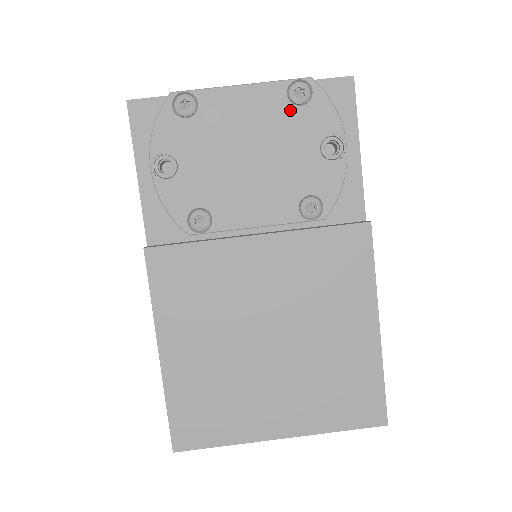
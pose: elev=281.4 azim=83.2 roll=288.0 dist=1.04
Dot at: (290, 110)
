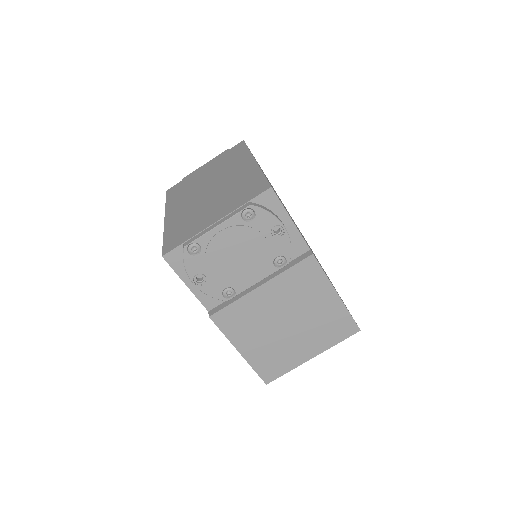
Dot at: (247, 225)
